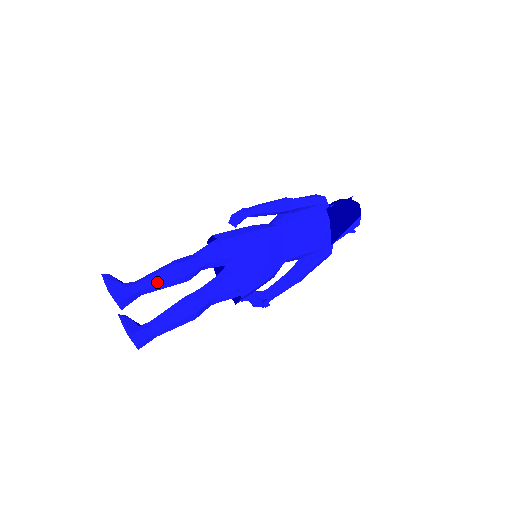
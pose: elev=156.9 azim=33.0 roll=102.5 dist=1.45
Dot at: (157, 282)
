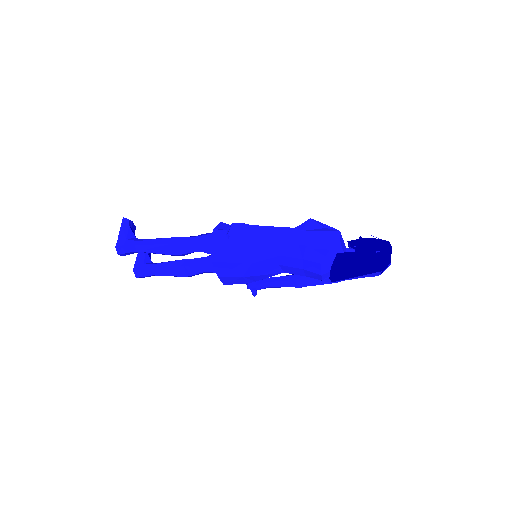
Dot at: (151, 251)
